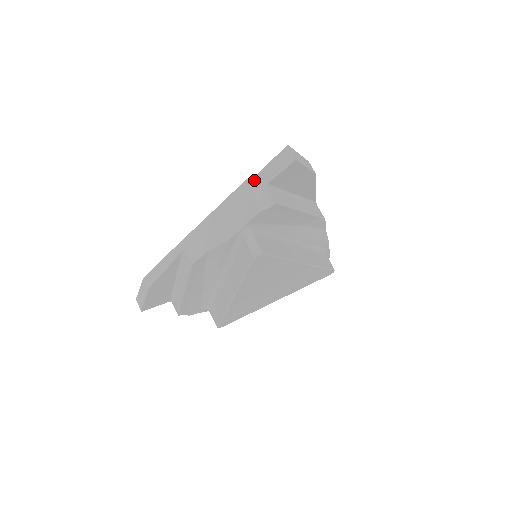
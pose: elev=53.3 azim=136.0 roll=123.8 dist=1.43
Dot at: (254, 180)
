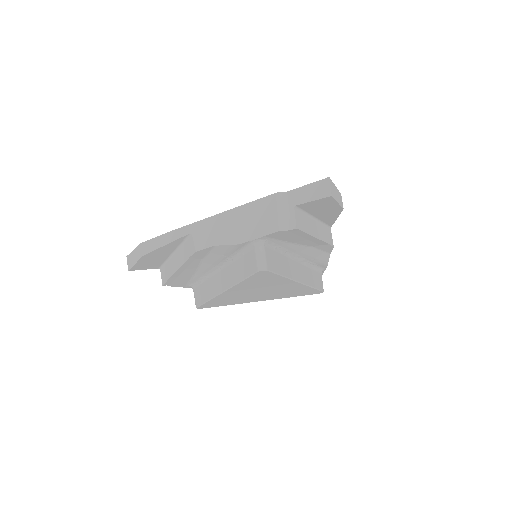
Dot at: (283, 196)
